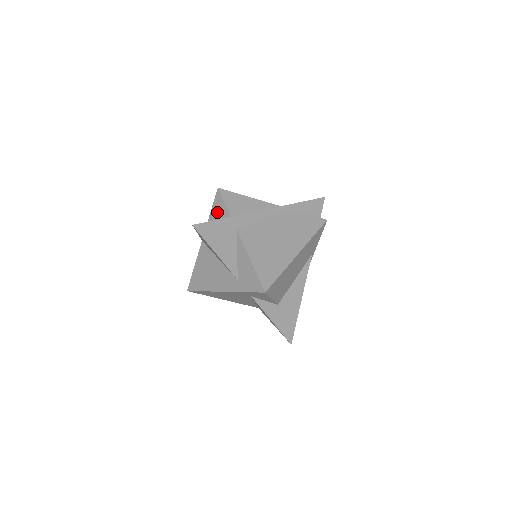
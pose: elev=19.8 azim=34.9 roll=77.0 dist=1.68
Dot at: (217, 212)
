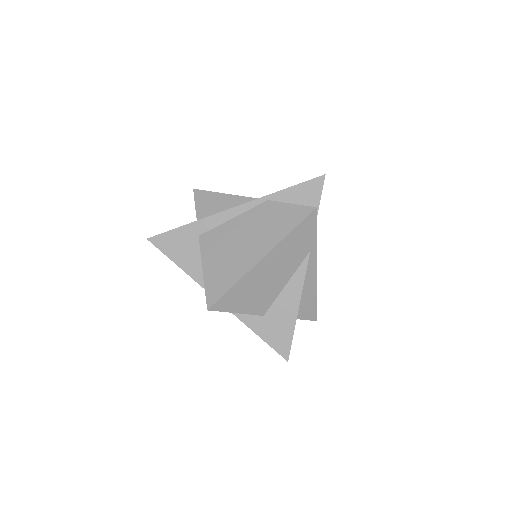
Dot at: occluded
